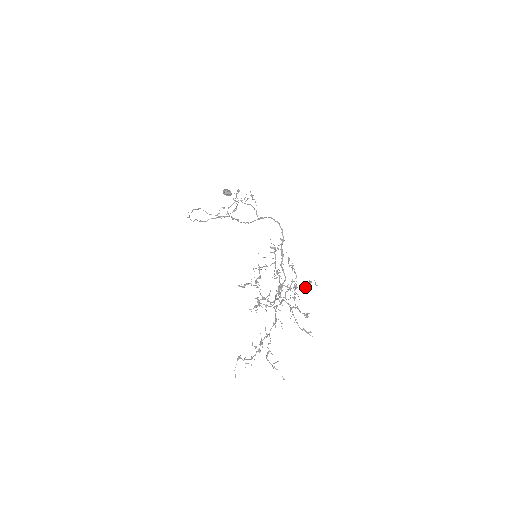
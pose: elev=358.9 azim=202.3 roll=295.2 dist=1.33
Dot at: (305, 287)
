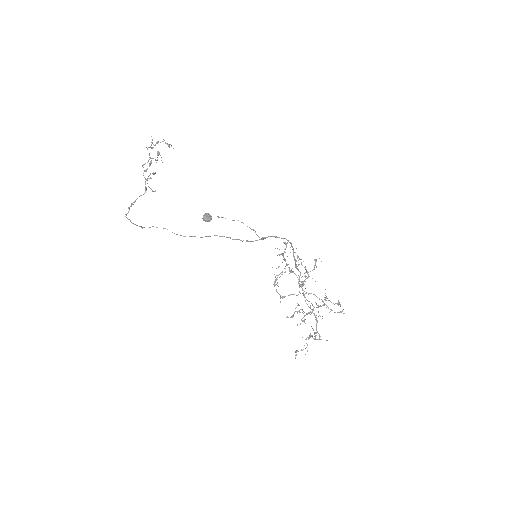
Dot at: (314, 268)
